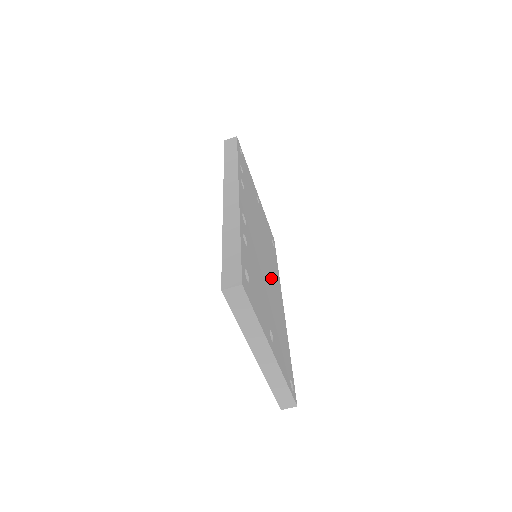
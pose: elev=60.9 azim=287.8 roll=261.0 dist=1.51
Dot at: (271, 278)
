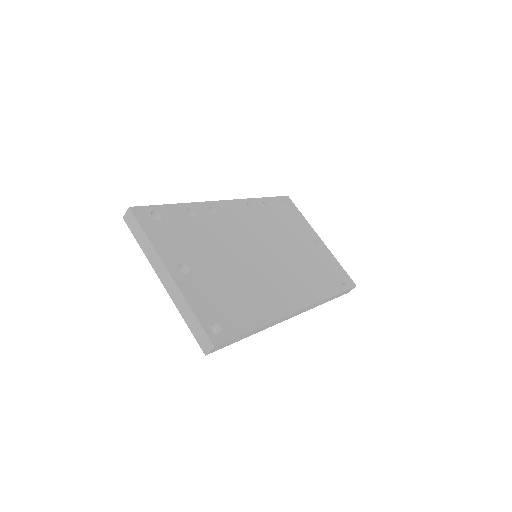
Dot at: (270, 273)
